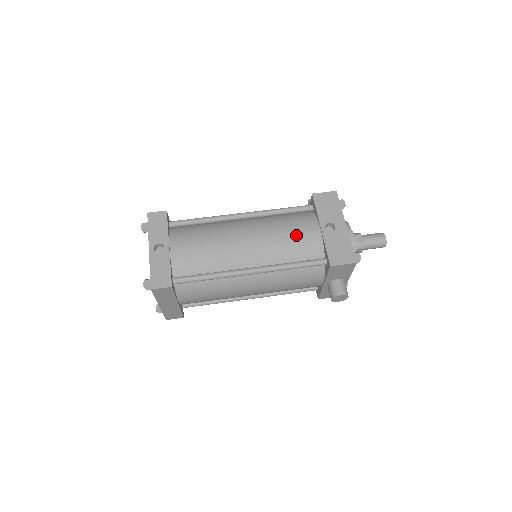
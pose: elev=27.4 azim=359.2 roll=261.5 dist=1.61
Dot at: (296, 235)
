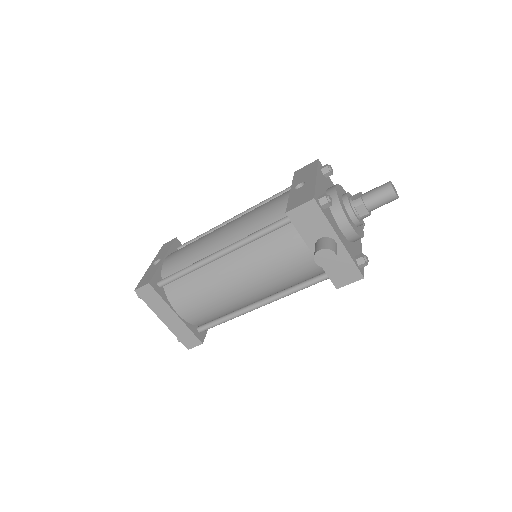
Dot at: (266, 207)
